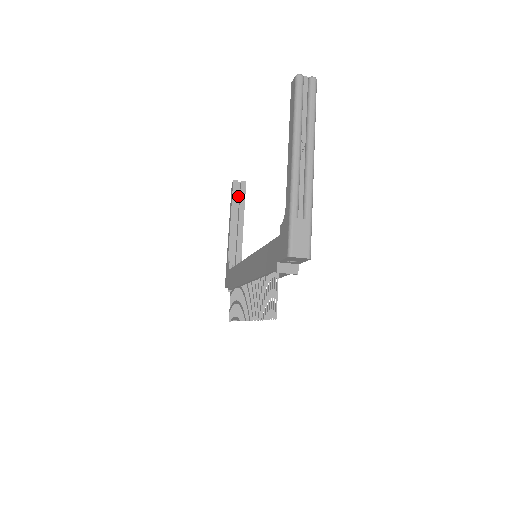
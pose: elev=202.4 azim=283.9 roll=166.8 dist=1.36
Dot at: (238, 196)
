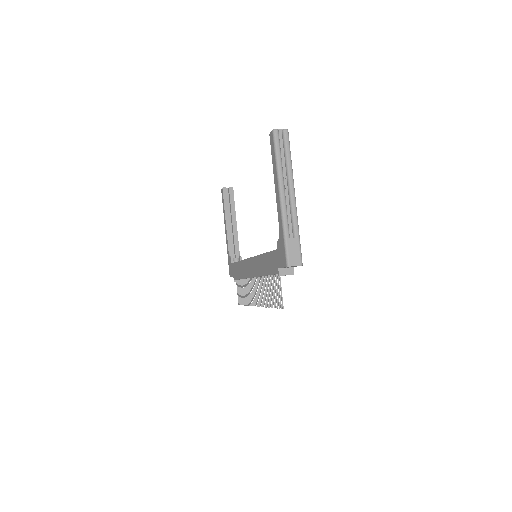
Dot at: (228, 200)
